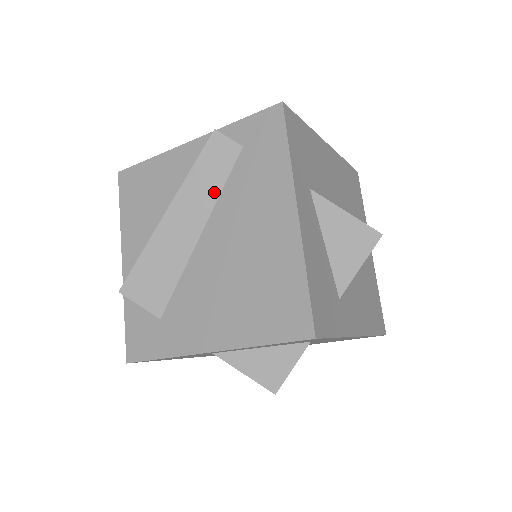
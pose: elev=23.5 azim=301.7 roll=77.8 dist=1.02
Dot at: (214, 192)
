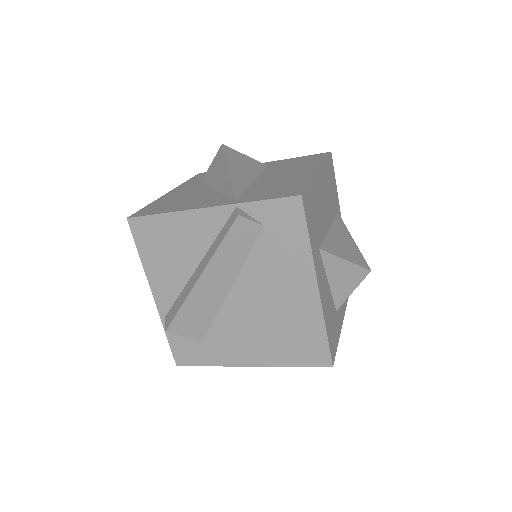
Dot at: (240, 260)
